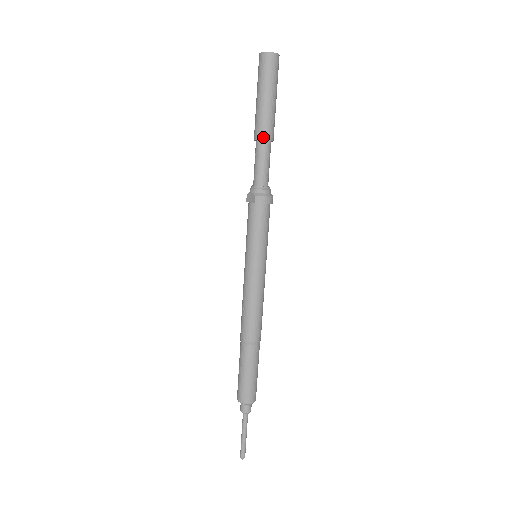
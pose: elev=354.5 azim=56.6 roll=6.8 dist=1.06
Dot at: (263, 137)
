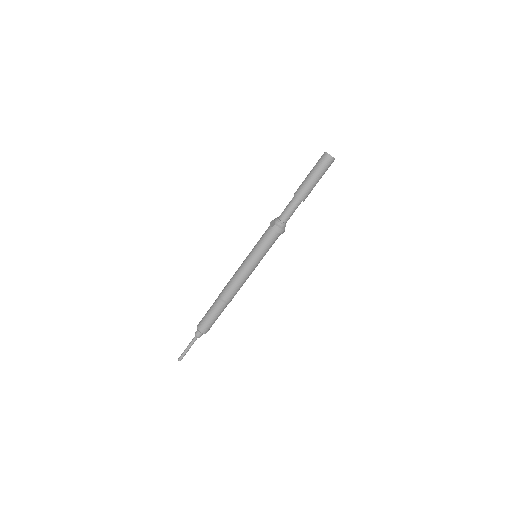
Dot at: (299, 196)
